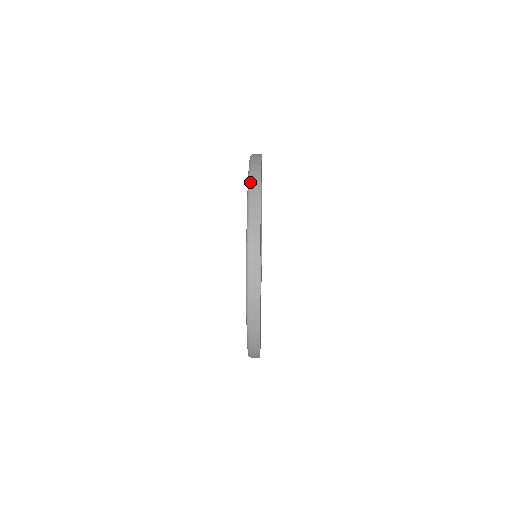
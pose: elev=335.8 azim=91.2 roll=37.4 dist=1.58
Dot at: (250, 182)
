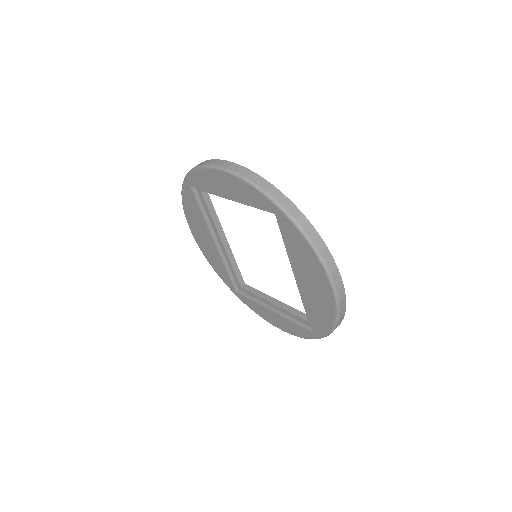
Dot at: (207, 165)
